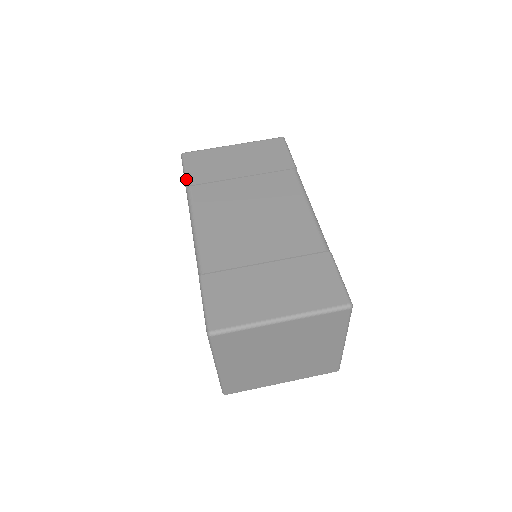
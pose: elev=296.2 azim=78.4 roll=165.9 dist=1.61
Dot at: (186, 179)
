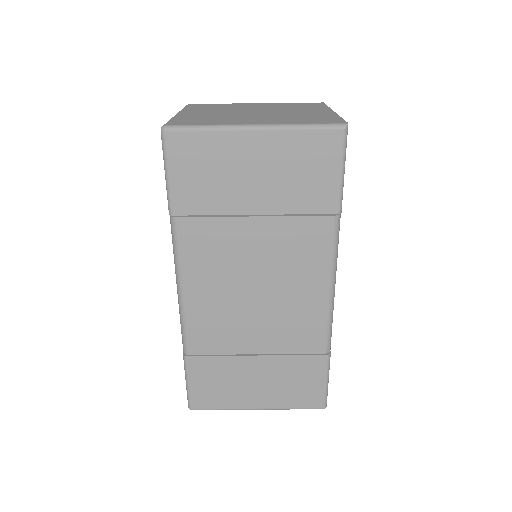
Dot at: (169, 200)
